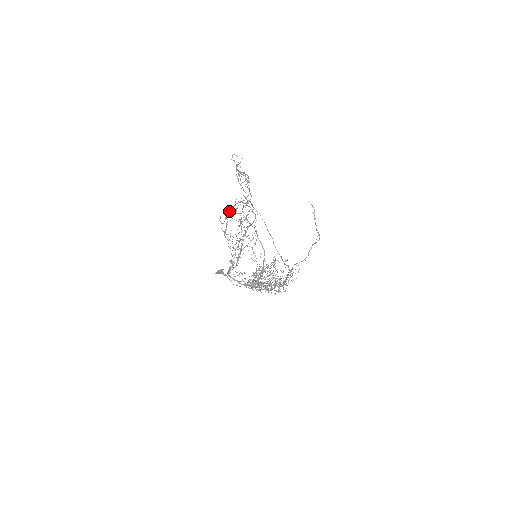
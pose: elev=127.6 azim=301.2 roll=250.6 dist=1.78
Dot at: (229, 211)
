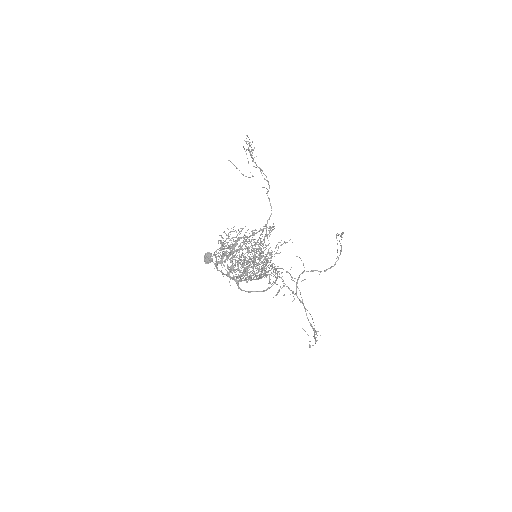
Dot at: occluded
